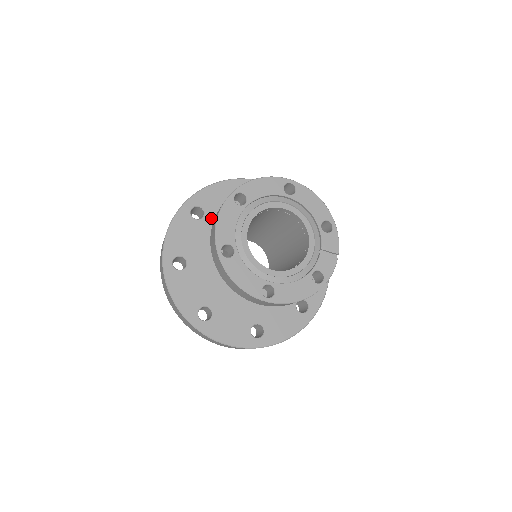
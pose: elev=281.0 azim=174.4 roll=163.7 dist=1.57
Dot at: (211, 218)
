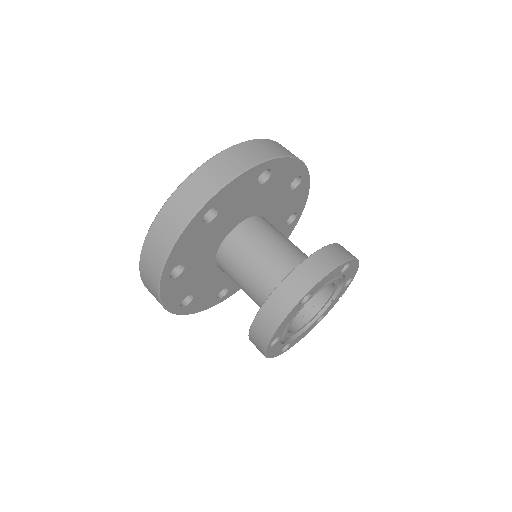
Dot at: (222, 216)
